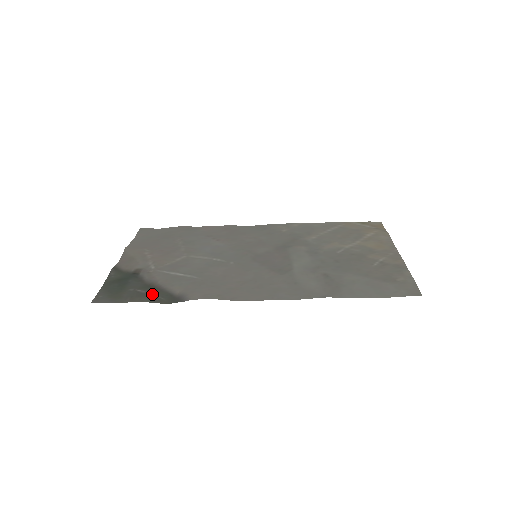
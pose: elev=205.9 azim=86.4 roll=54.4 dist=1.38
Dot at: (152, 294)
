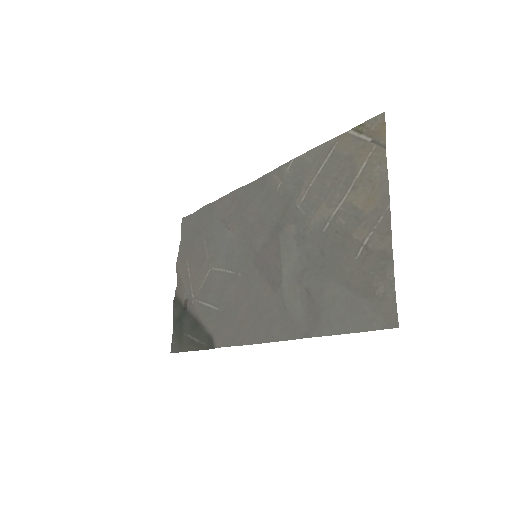
Dot at: (196, 341)
